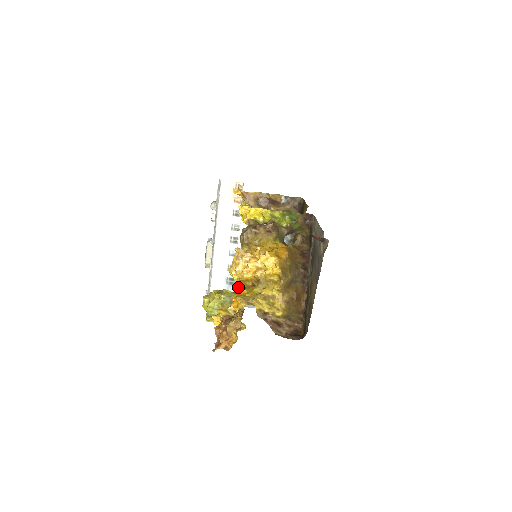
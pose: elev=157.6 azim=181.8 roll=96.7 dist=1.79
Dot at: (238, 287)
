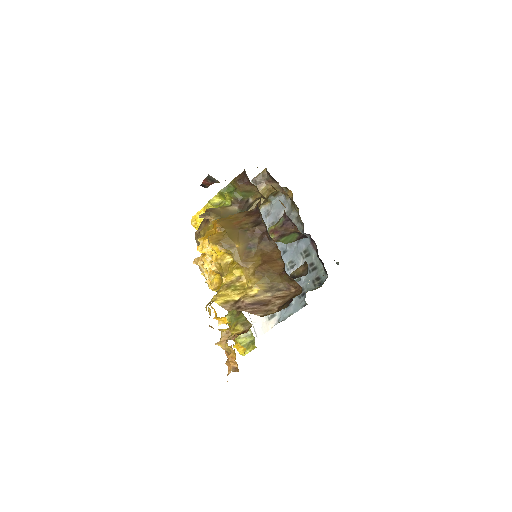
Dot at: occluded
